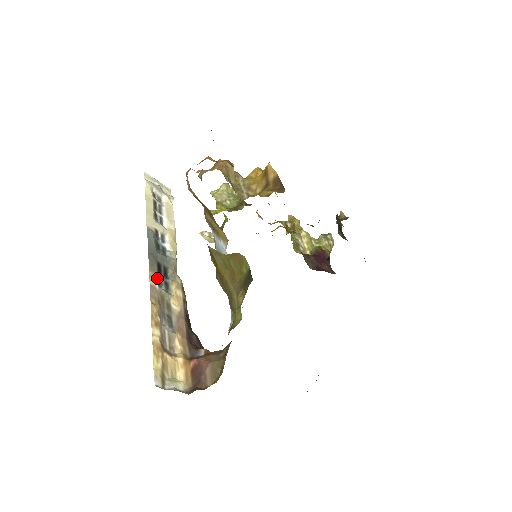
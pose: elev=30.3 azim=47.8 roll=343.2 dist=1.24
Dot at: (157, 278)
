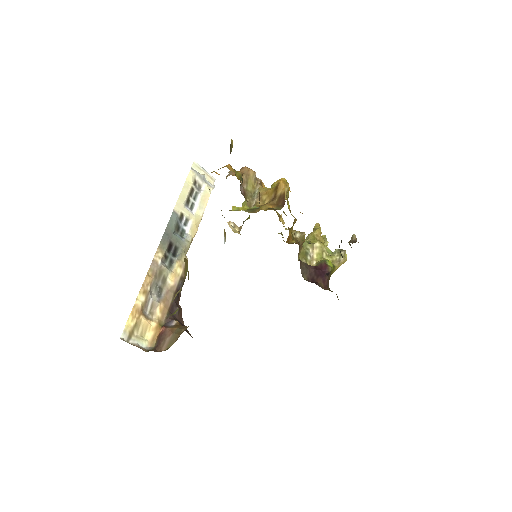
Dot at: (163, 255)
